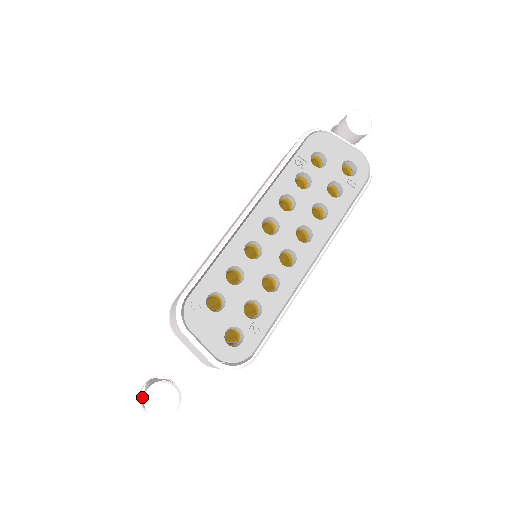
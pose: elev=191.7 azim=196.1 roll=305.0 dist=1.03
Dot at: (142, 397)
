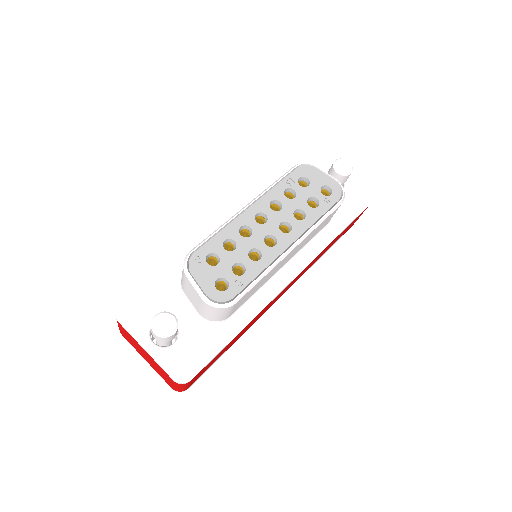
Dot at: occluded
